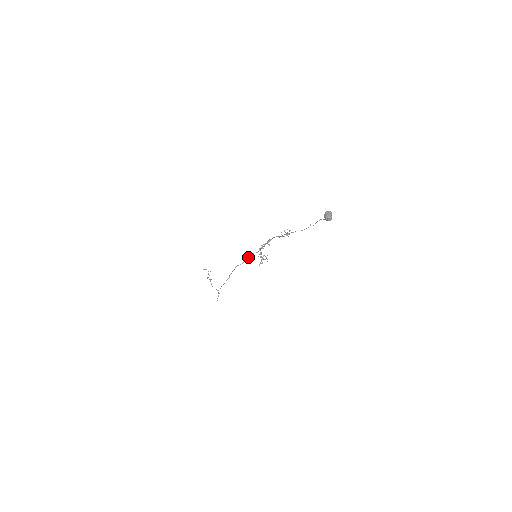
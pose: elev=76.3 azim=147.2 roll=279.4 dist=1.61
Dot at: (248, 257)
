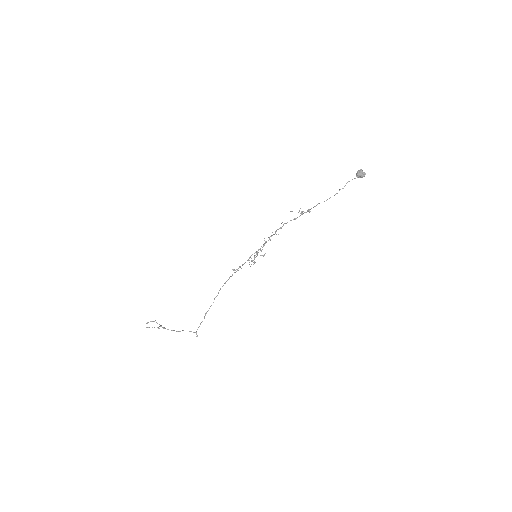
Dot at: (244, 263)
